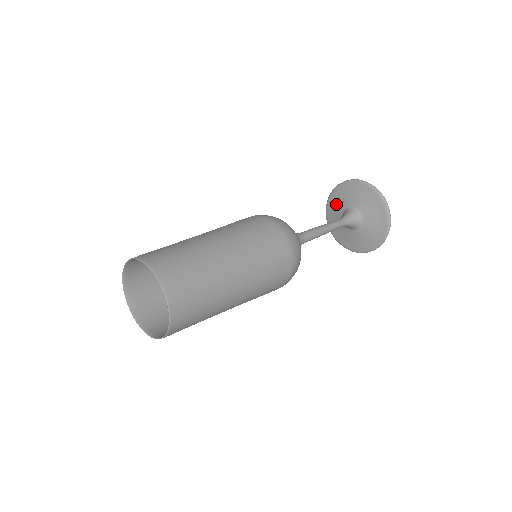
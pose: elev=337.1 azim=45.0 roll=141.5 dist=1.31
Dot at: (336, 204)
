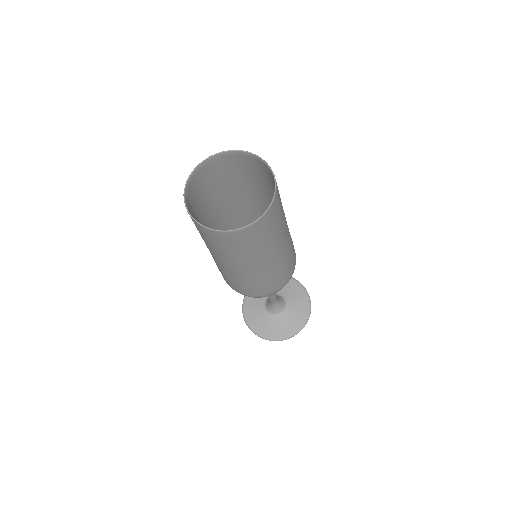
Dot at: occluded
